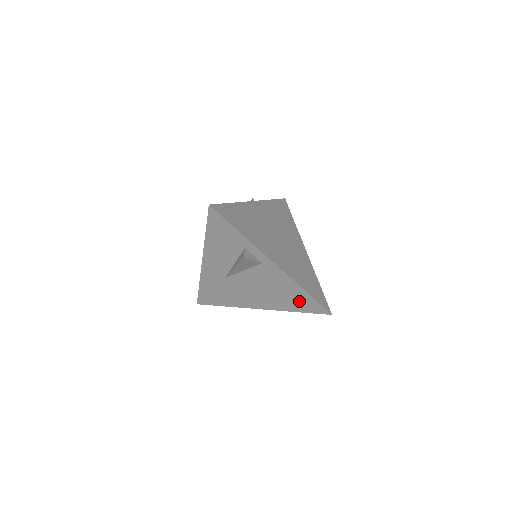
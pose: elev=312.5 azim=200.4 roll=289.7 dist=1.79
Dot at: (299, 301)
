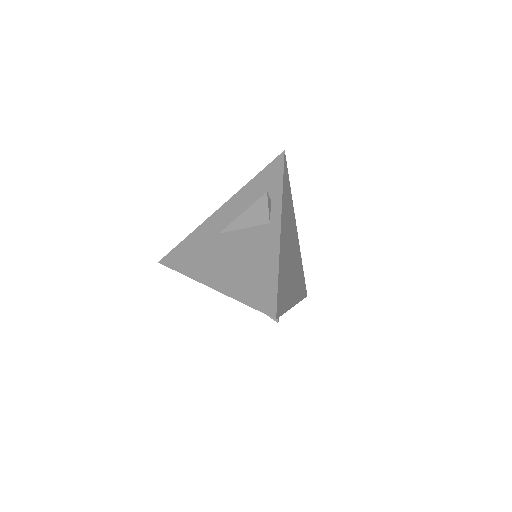
Dot at: occluded
